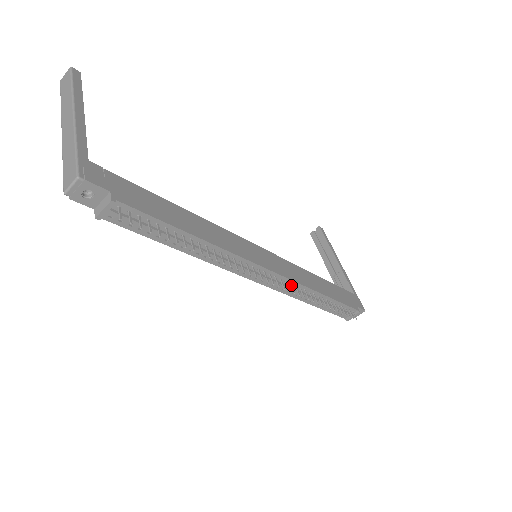
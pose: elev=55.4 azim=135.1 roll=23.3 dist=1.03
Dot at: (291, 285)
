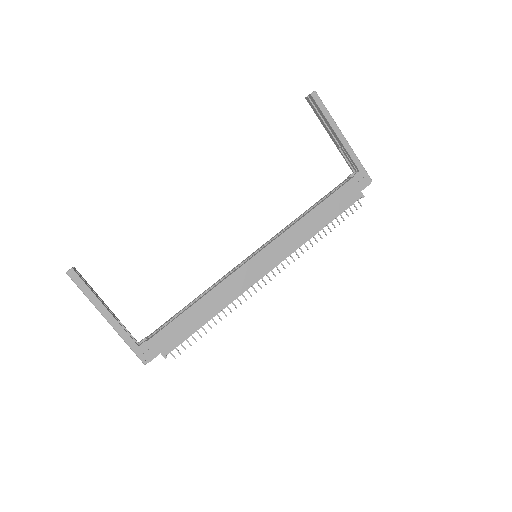
Dot at: (290, 256)
